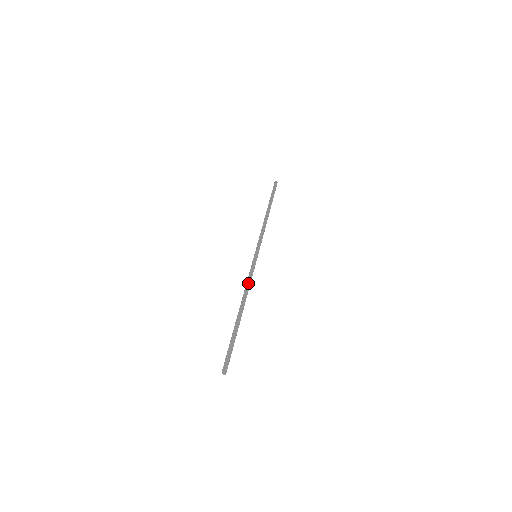
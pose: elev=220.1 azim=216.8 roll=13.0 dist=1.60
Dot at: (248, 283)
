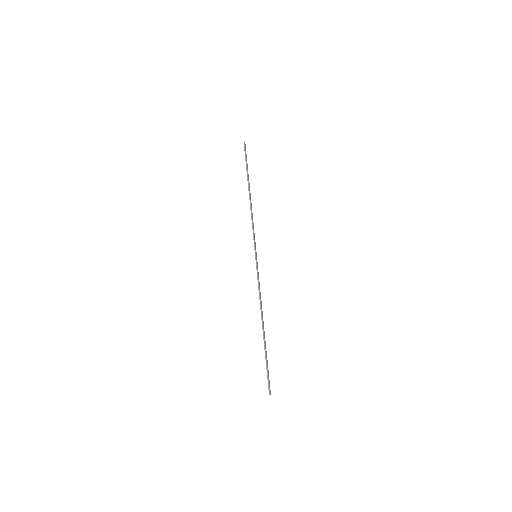
Dot at: (260, 292)
